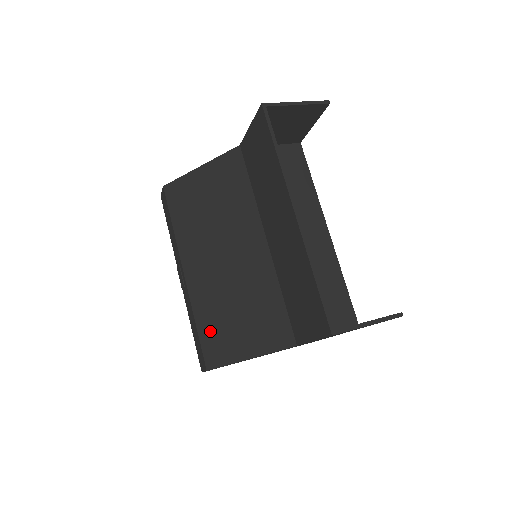
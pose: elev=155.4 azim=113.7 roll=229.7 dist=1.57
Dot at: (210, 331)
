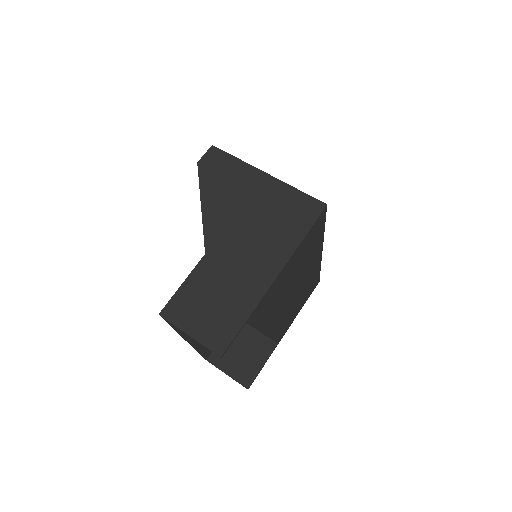
Dot at: occluded
